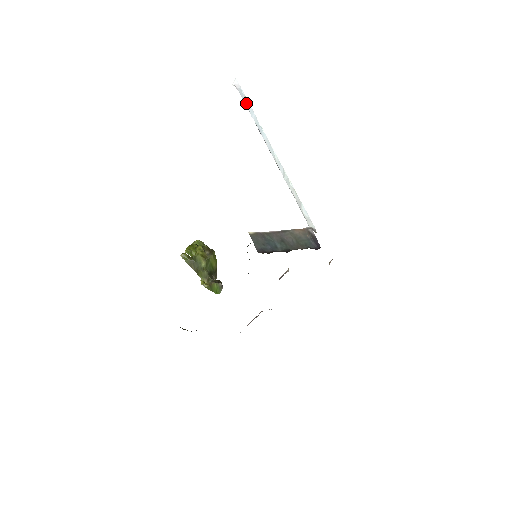
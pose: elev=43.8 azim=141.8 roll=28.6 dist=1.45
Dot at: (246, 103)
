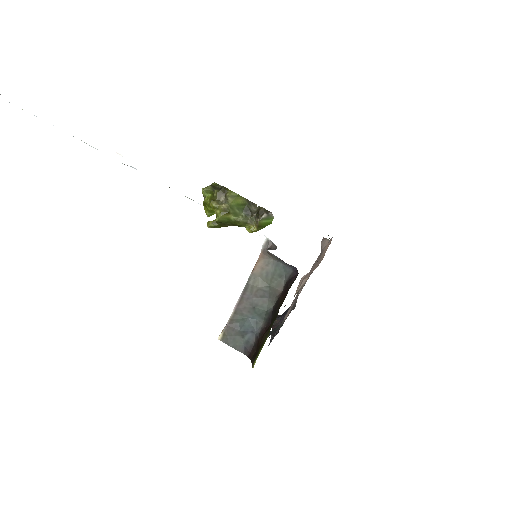
Dot at: occluded
